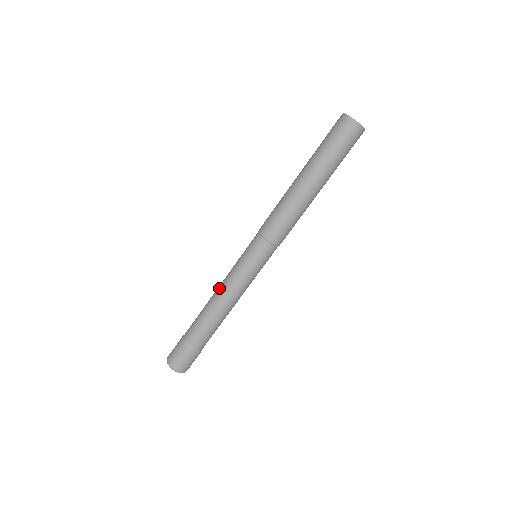
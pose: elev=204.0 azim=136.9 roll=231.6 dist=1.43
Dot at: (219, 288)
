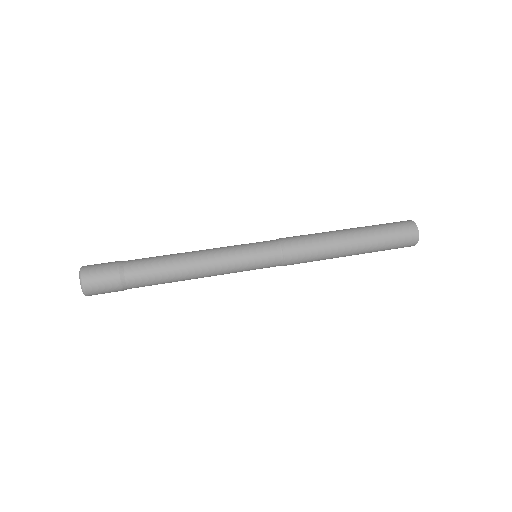
Dot at: (202, 251)
